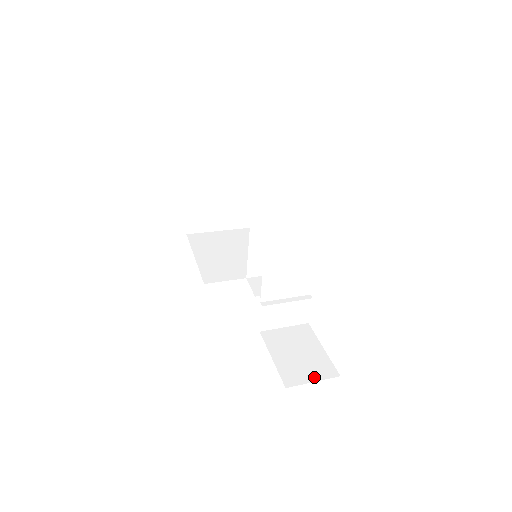
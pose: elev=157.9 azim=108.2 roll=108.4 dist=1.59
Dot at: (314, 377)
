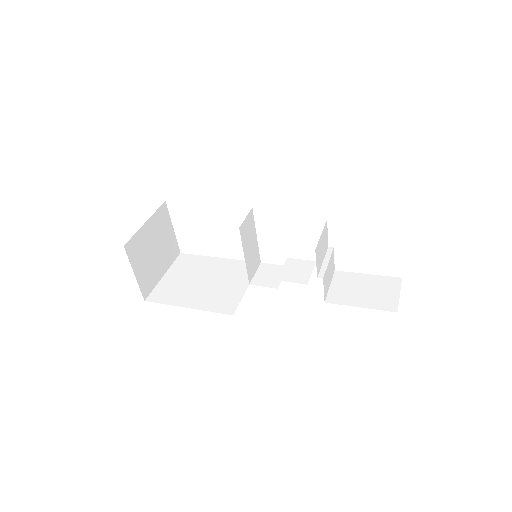
Dot at: (395, 292)
